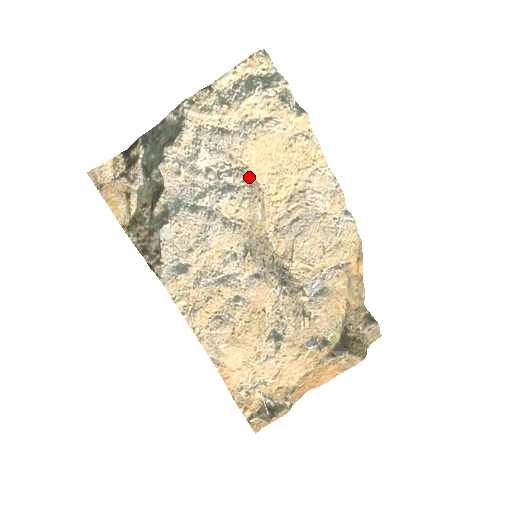
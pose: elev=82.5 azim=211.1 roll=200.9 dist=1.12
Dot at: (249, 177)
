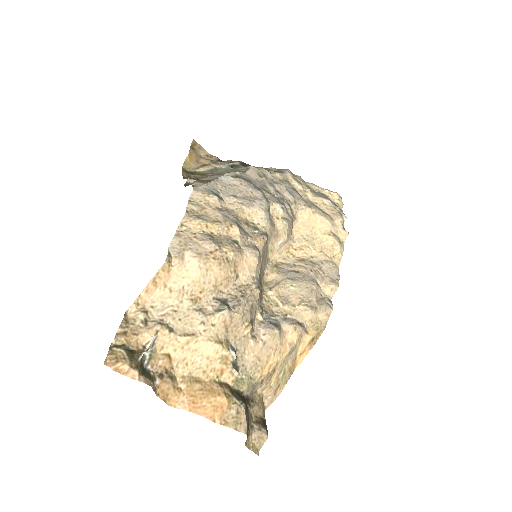
Dot at: (293, 222)
